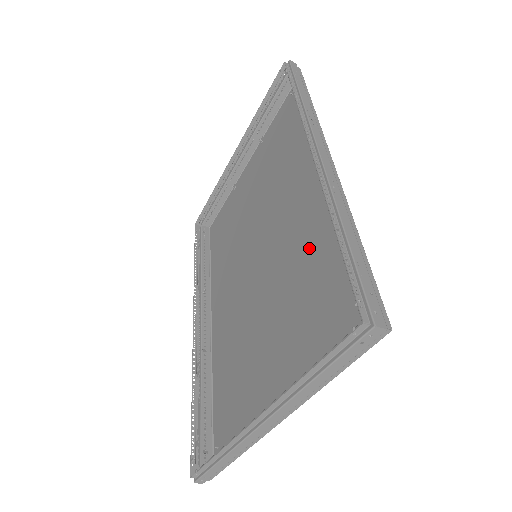
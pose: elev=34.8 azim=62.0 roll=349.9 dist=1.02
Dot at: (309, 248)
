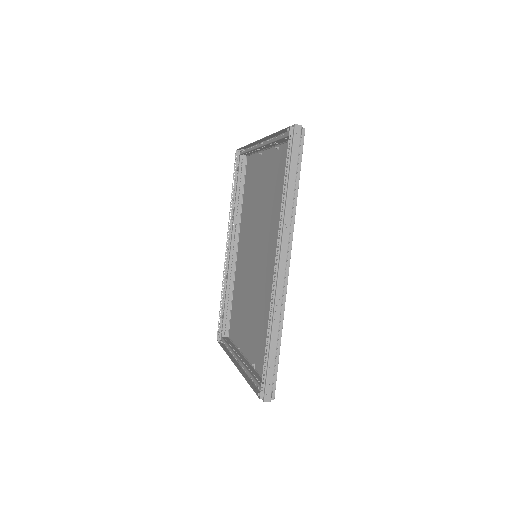
Dot at: occluded
